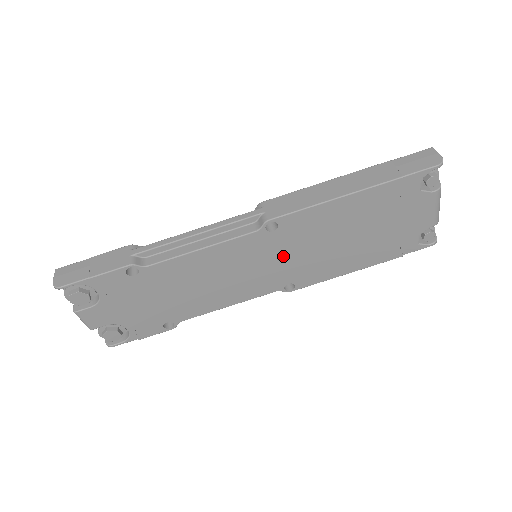
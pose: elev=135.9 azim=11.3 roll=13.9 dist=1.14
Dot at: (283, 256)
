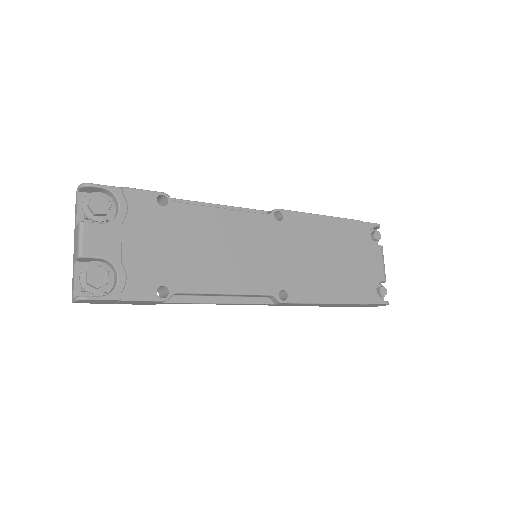
Dot at: (282, 252)
